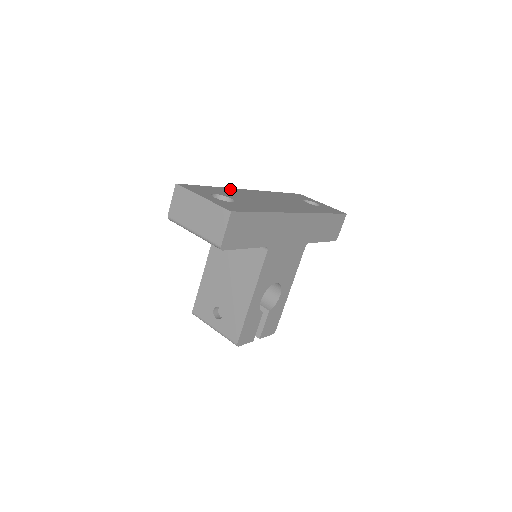
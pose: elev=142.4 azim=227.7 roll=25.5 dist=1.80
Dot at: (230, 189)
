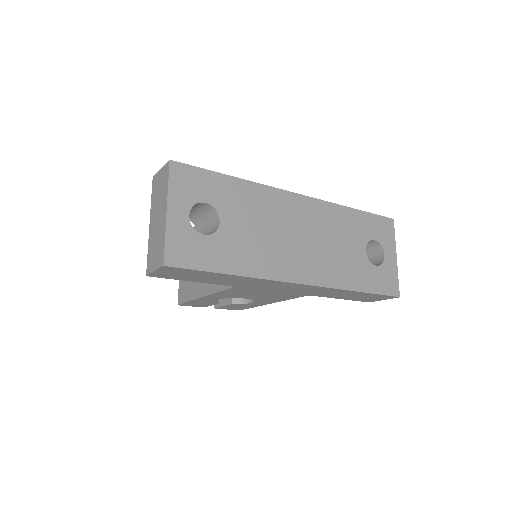
Dot at: (260, 190)
